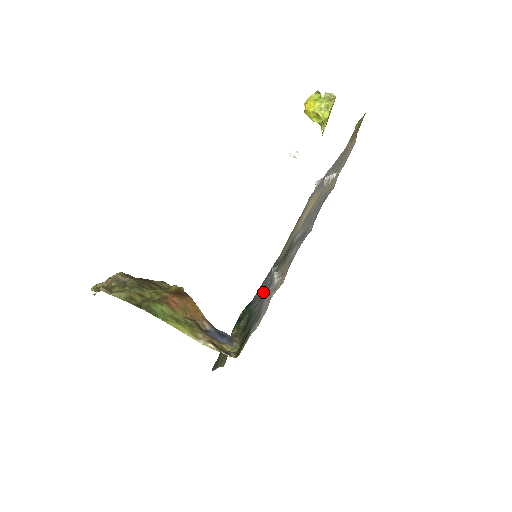
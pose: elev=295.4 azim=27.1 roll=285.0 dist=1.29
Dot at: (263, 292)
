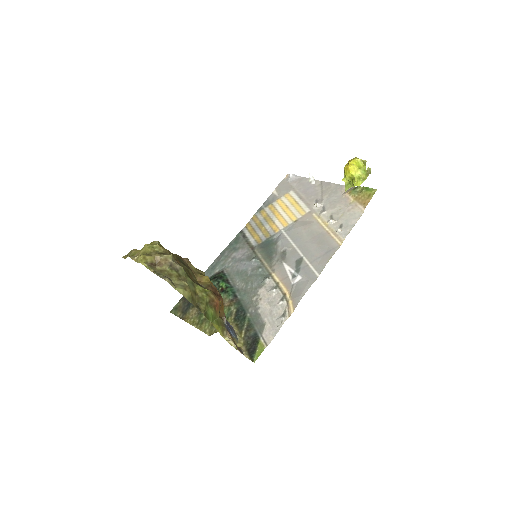
Dot at: (246, 281)
